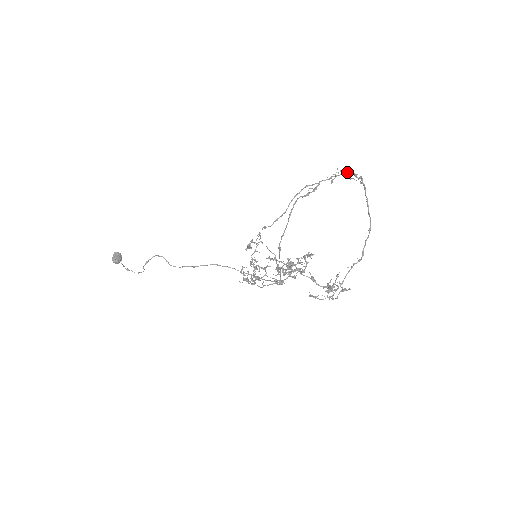
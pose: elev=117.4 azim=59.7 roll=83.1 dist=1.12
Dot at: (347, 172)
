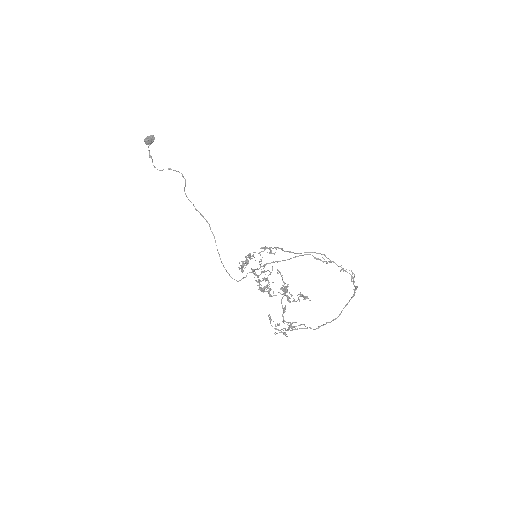
Dot at: occluded
